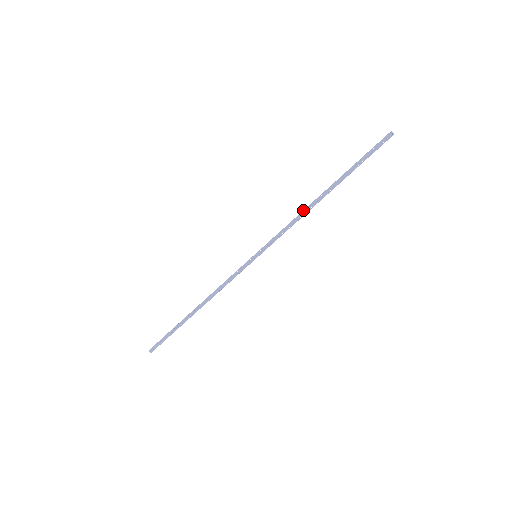
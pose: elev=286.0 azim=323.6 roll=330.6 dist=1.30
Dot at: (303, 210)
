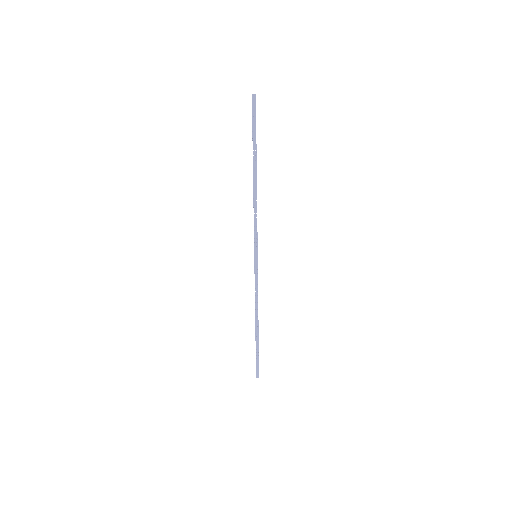
Dot at: (253, 199)
